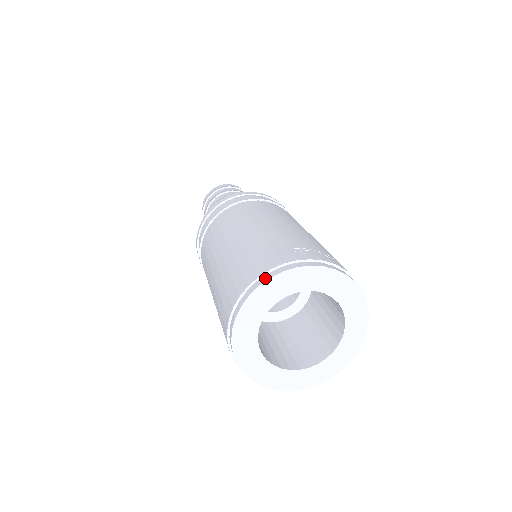
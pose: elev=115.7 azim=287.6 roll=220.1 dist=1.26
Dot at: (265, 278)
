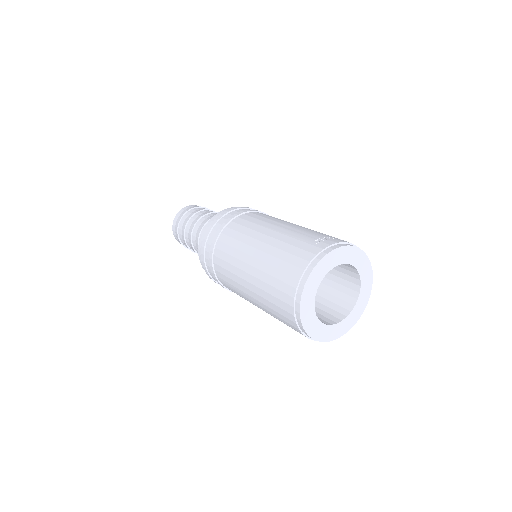
Dot at: (310, 269)
